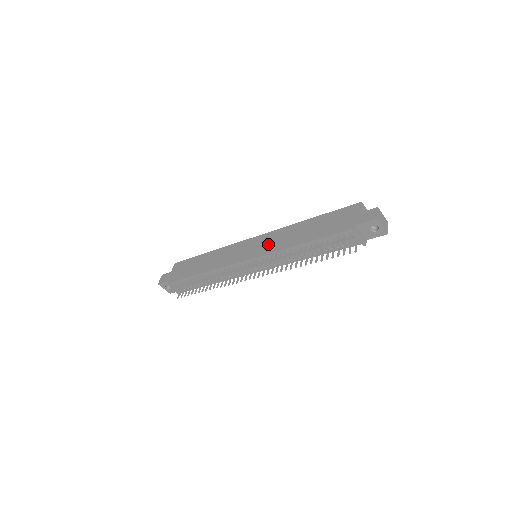
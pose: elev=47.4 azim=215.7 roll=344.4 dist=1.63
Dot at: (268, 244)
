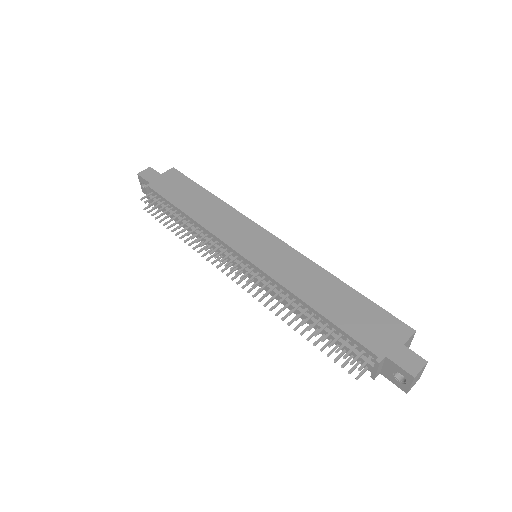
Dot at: (279, 263)
